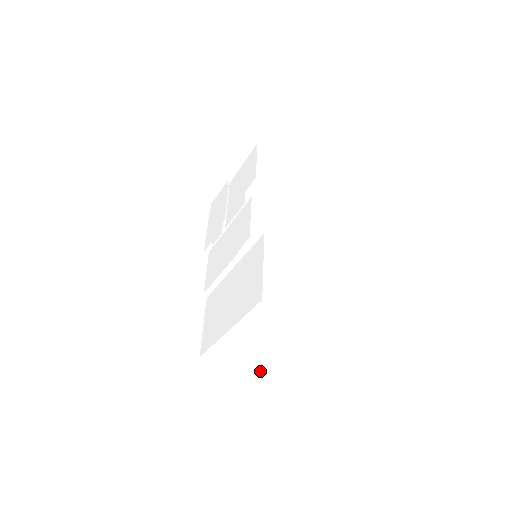
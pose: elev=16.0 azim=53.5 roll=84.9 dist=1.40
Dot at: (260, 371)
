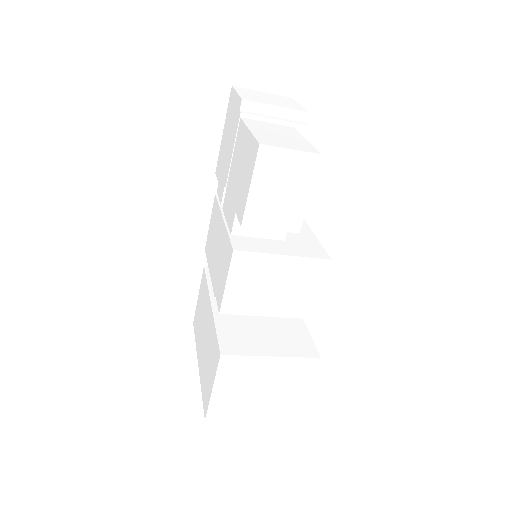
Dot at: occluded
